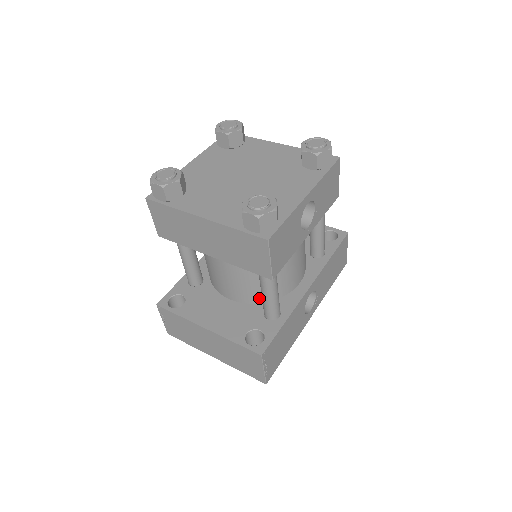
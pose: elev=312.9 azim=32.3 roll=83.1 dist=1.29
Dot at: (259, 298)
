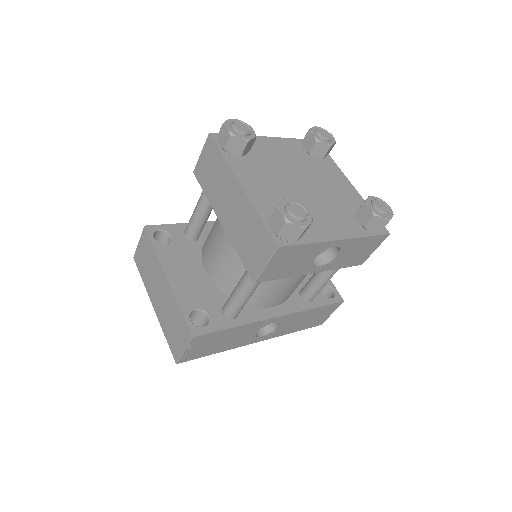
Dot at: (230, 290)
